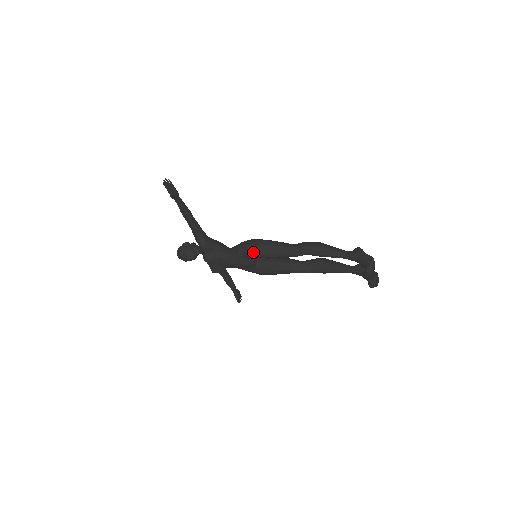
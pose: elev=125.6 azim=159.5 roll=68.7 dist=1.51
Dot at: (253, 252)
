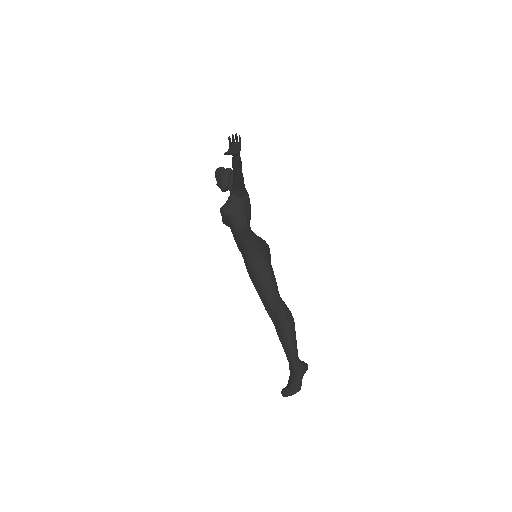
Dot at: (248, 260)
